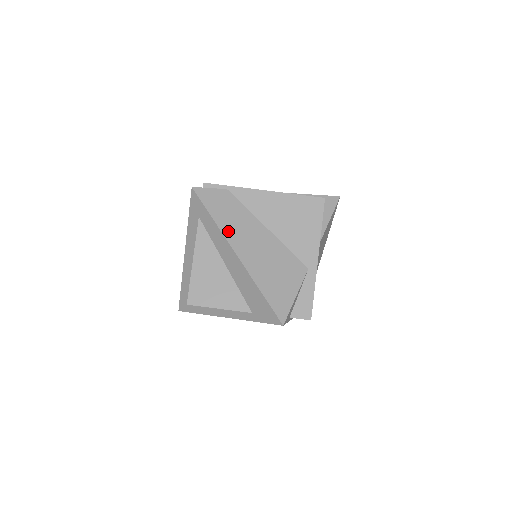
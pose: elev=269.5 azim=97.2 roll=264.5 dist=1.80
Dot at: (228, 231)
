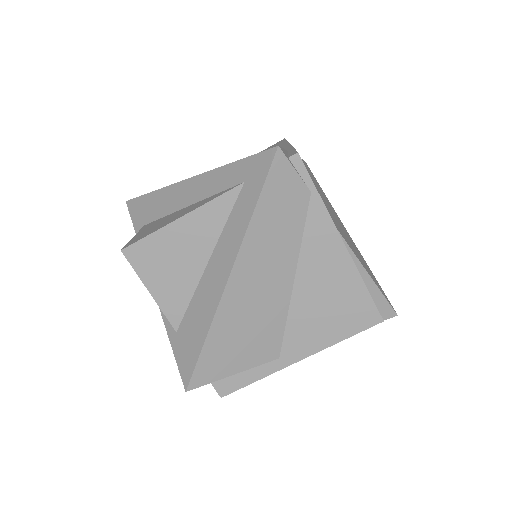
Dot at: (252, 242)
